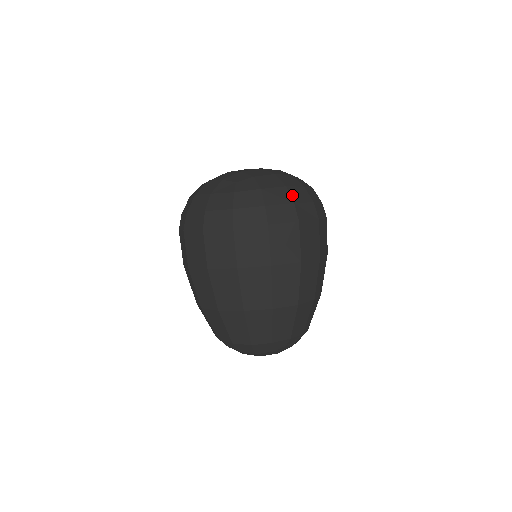
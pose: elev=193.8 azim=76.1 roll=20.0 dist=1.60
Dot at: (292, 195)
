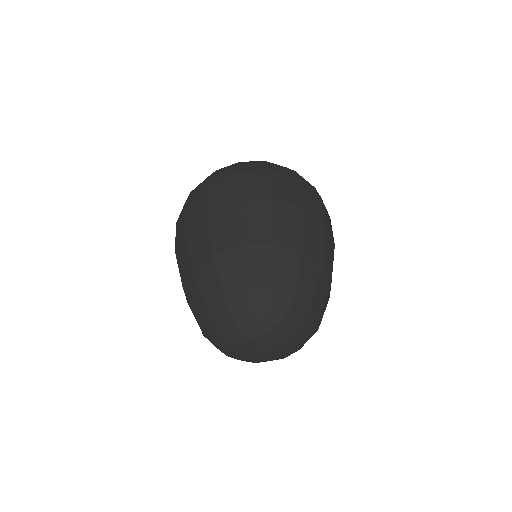
Dot at: (269, 162)
